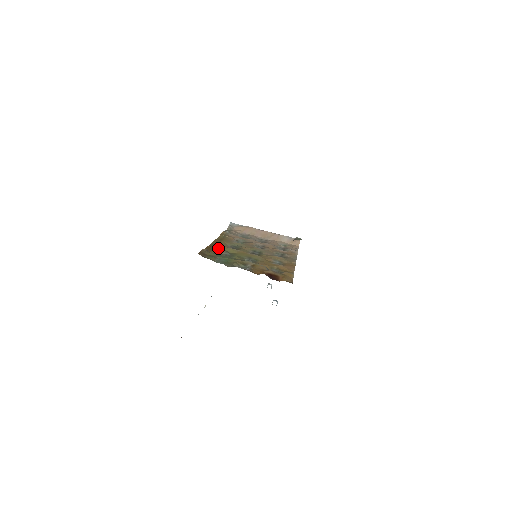
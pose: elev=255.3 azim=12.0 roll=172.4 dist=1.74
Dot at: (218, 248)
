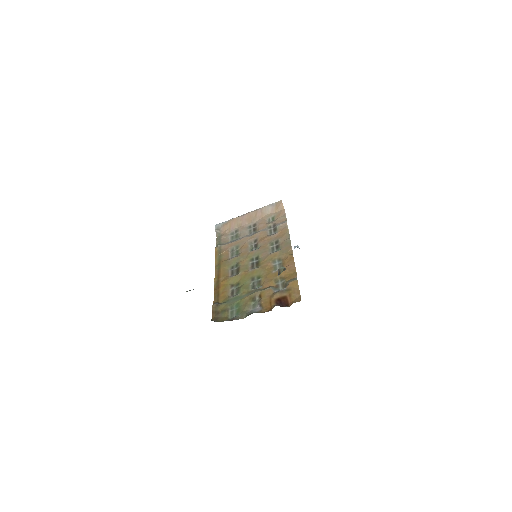
Dot at: (223, 287)
